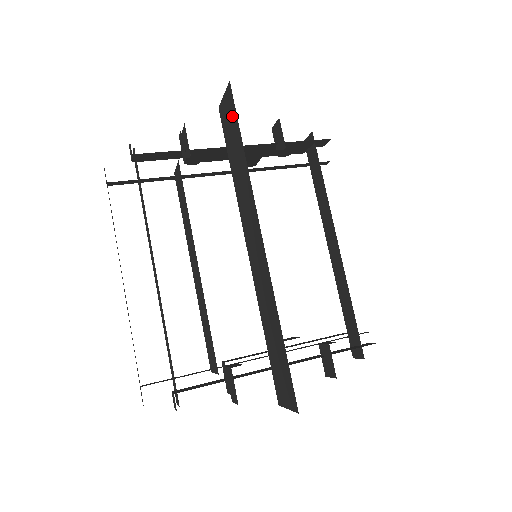
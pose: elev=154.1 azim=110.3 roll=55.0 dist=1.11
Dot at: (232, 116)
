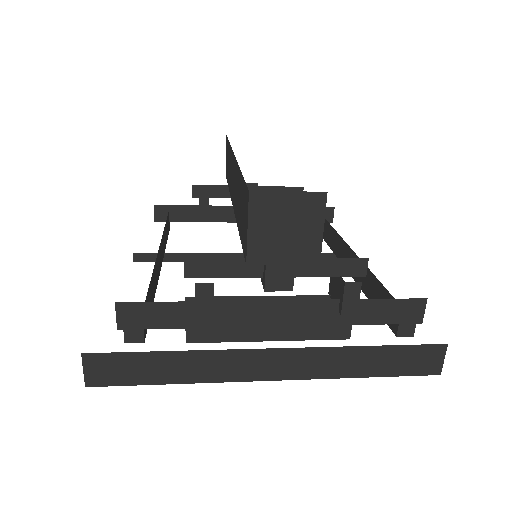
Dot at: (227, 148)
